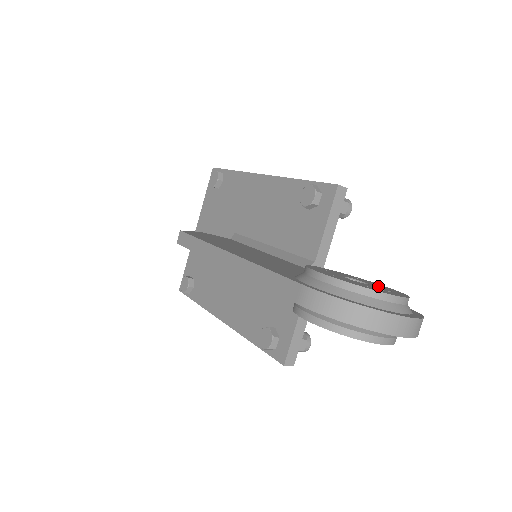
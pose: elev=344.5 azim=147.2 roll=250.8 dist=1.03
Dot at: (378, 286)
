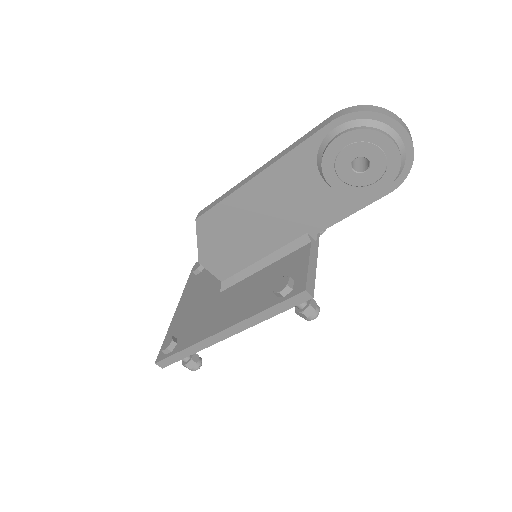
Dot at: occluded
